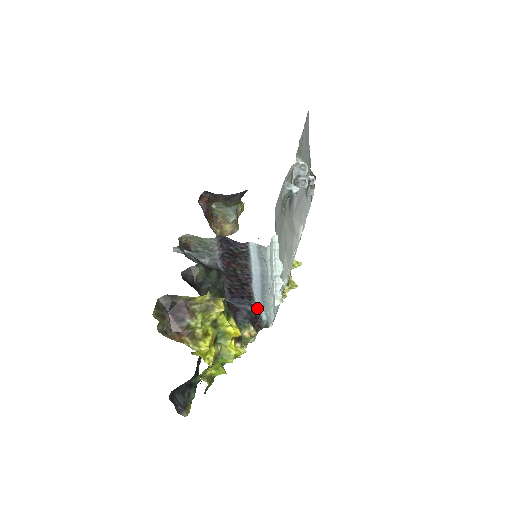
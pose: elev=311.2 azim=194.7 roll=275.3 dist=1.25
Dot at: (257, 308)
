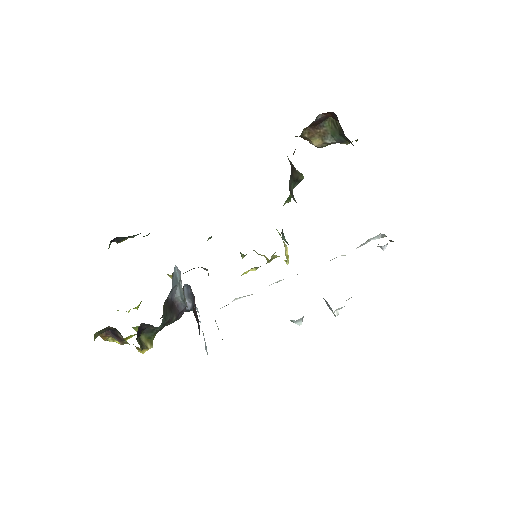
Dot at: occluded
